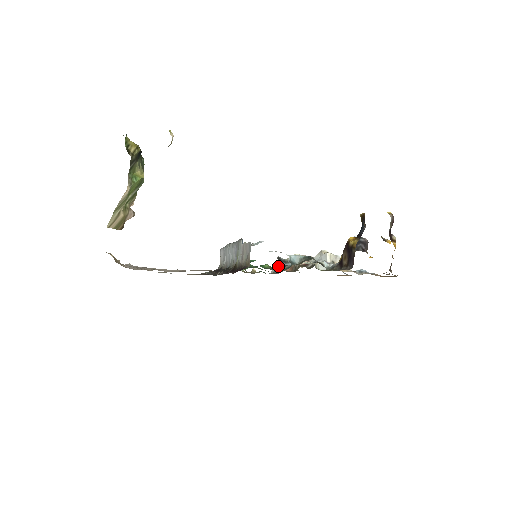
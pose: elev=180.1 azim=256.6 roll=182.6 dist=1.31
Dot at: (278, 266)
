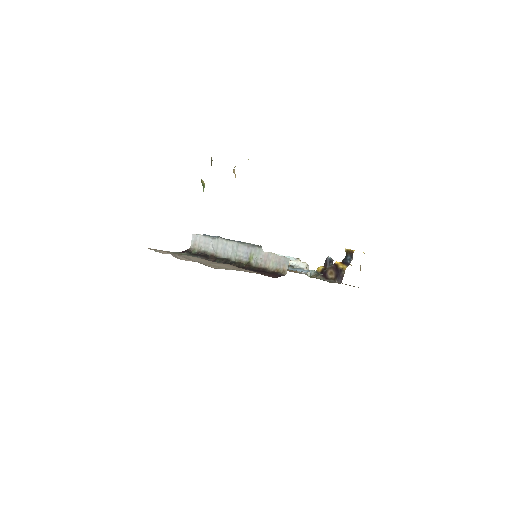
Dot at: occluded
